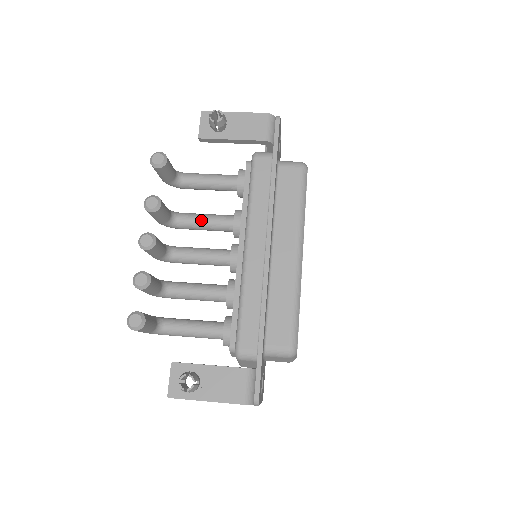
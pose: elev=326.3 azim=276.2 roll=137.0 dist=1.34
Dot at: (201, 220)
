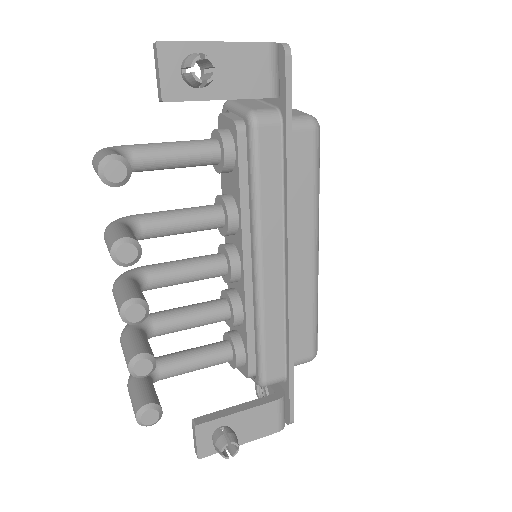
Dot at: (177, 226)
